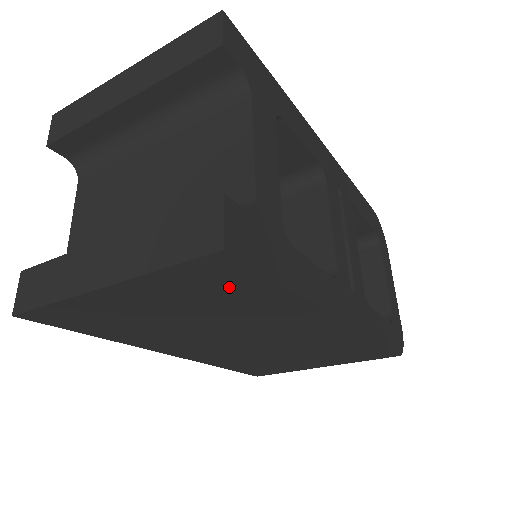
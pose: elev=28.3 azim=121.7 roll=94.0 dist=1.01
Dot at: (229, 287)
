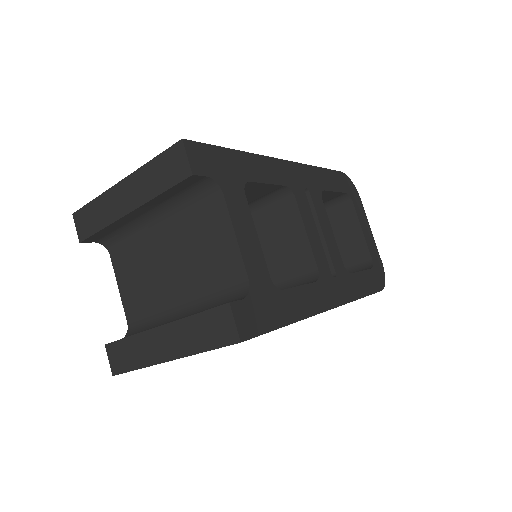
Dot at: occluded
